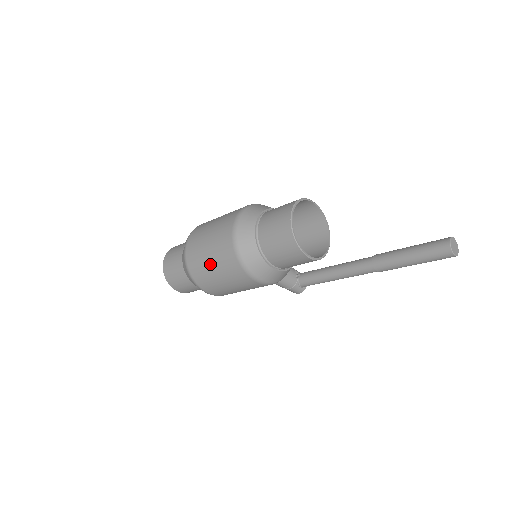
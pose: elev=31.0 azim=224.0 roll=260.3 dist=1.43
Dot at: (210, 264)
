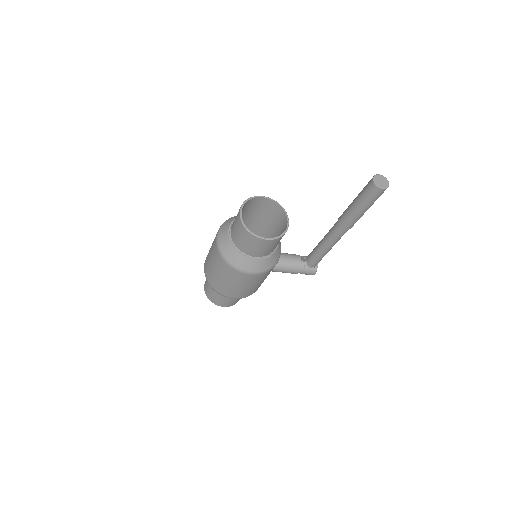
Dot at: (216, 274)
